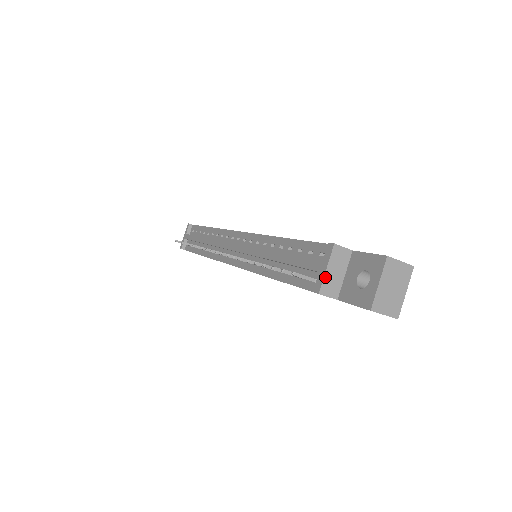
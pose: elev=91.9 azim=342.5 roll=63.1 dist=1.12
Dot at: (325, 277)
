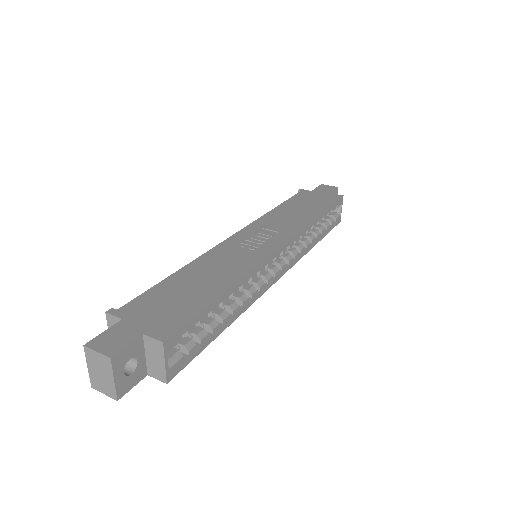
Dot at: occluded
